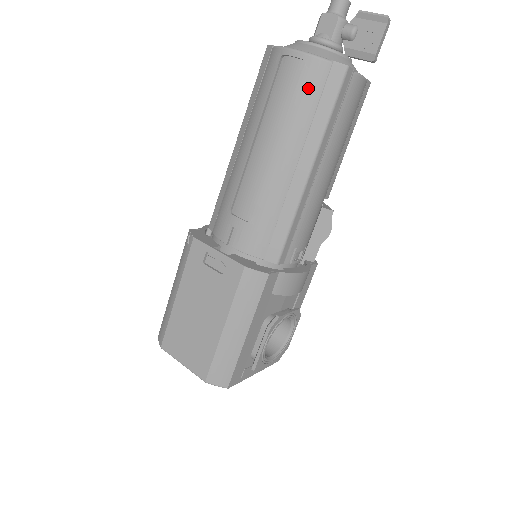
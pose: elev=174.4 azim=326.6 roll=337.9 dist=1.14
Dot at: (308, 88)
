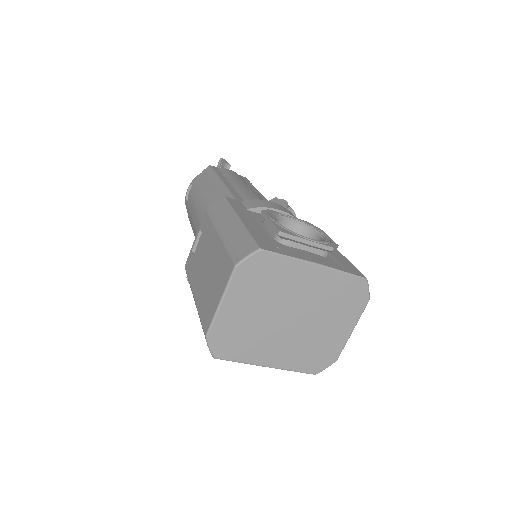
Dot at: (198, 182)
